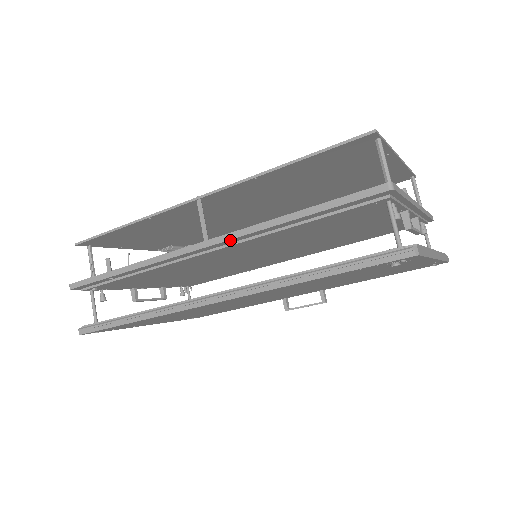
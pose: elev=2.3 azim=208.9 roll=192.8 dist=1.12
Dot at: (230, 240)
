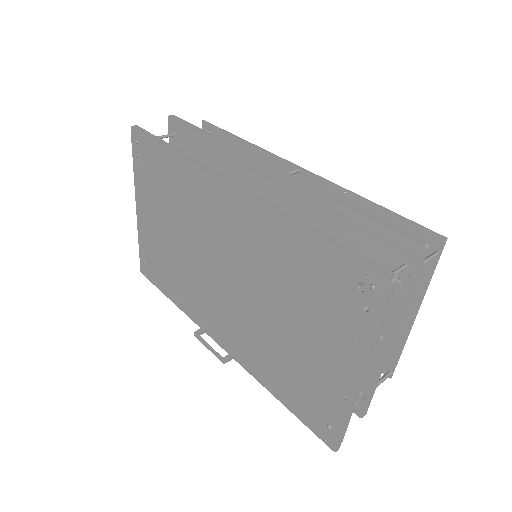
Dot at: (292, 180)
